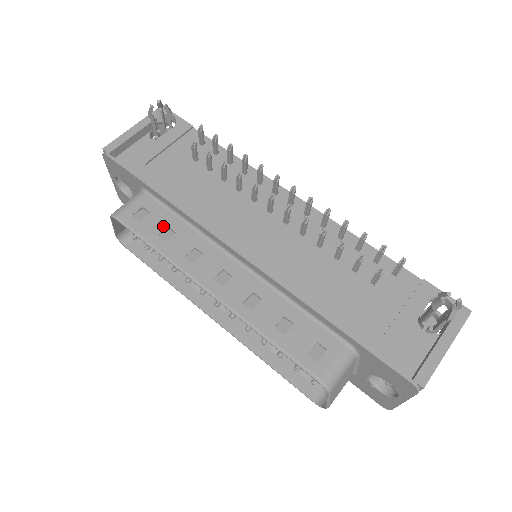
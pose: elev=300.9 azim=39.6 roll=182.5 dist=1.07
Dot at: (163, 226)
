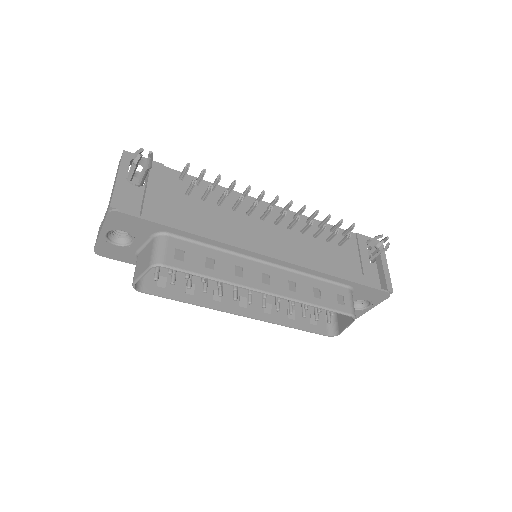
Dot at: (202, 258)
